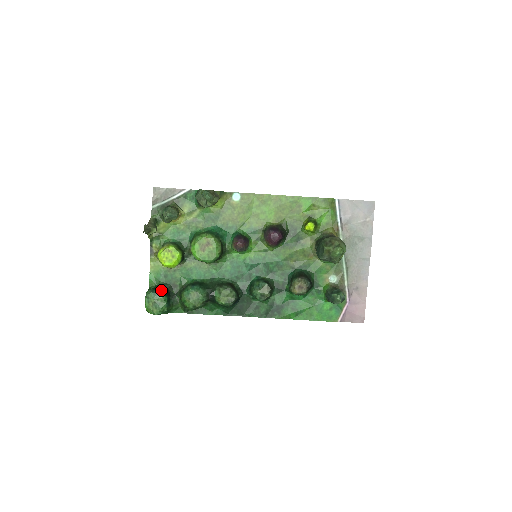
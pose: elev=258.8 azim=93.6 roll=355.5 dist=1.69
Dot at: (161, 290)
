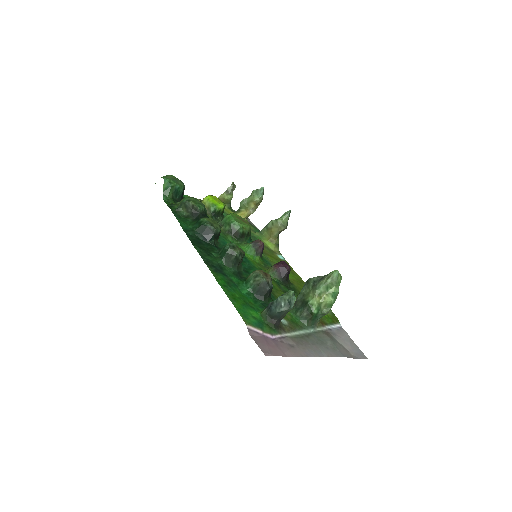
Dot at: occluded
